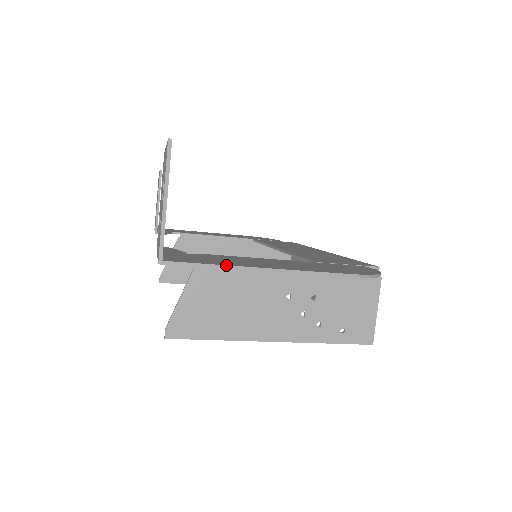
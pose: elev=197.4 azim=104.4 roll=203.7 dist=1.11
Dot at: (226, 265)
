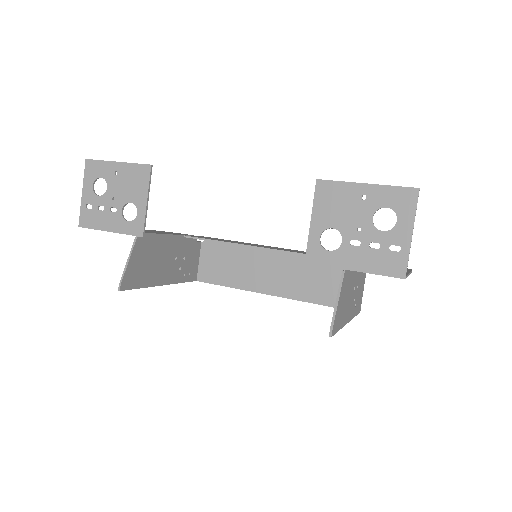
Dot at: (408, 274)
